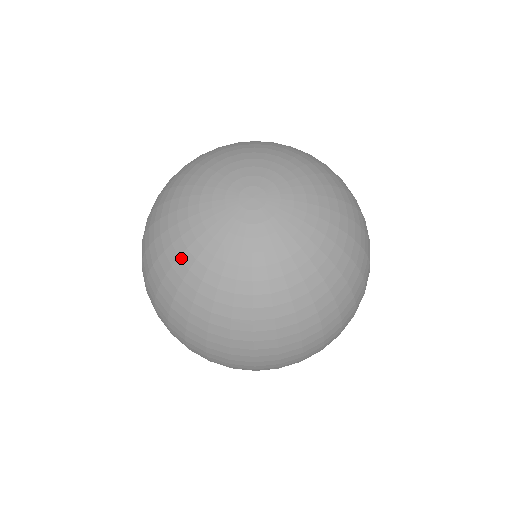
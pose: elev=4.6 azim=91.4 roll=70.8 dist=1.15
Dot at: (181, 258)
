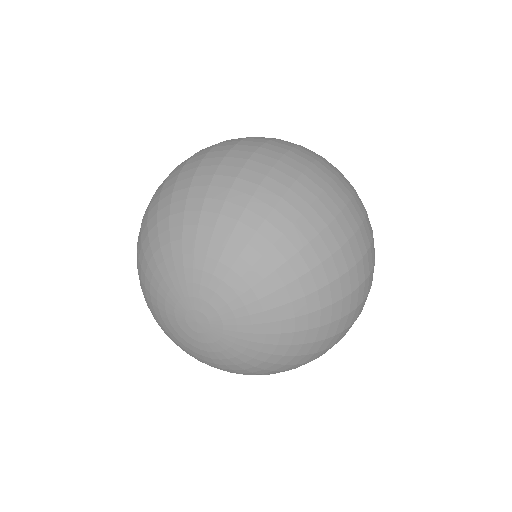
Dot at: occluded
